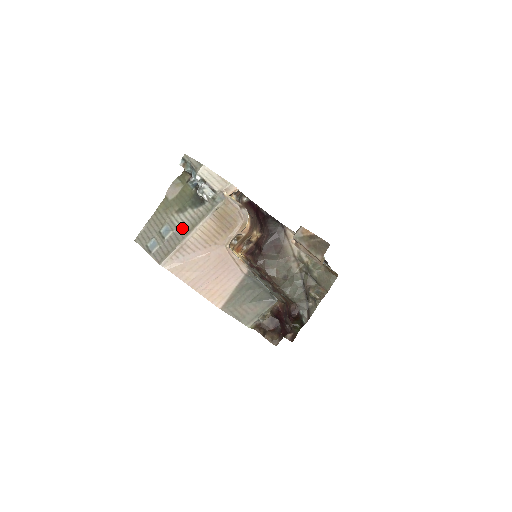
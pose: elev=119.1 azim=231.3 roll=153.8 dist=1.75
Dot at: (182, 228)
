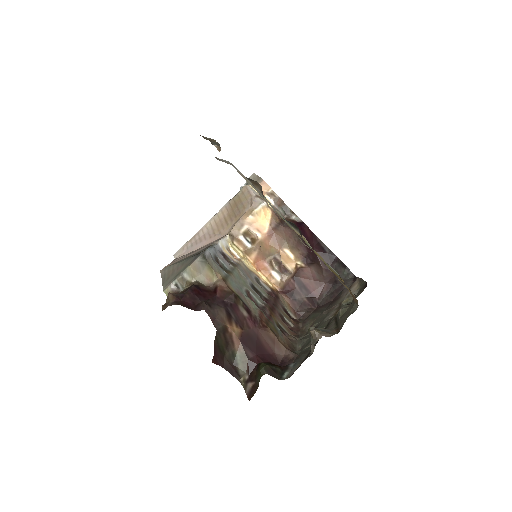
Dot at: occluded
